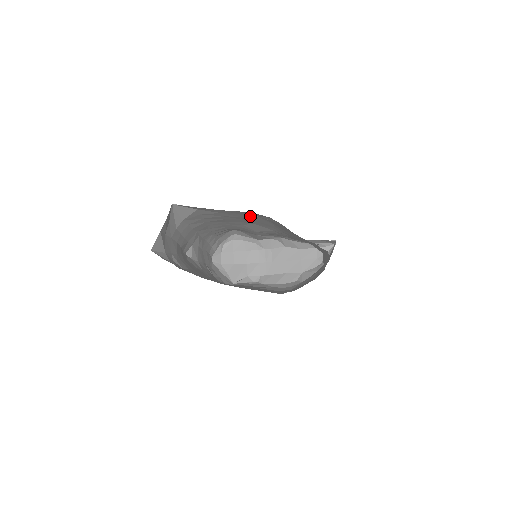
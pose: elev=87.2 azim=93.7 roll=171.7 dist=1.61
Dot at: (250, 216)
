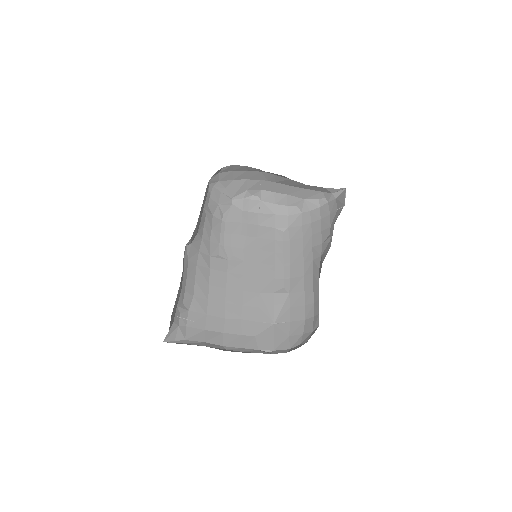
Dot at: occluded
